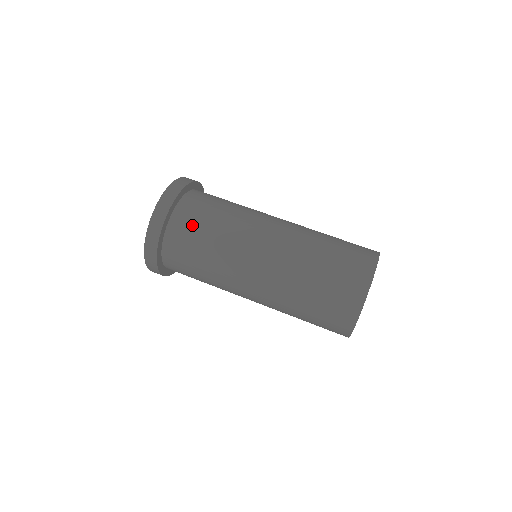
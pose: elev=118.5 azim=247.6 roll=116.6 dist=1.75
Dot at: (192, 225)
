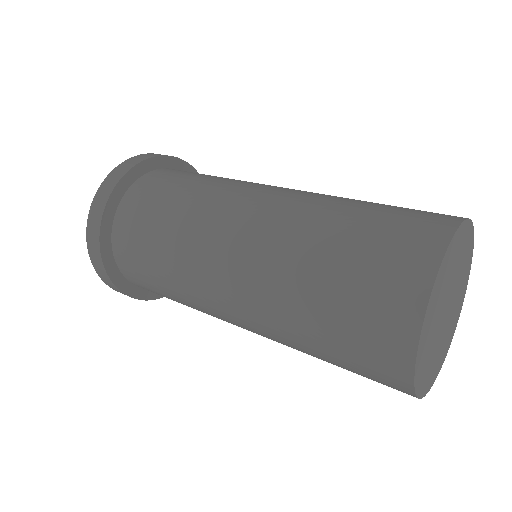
Dot at: (190, 172)
